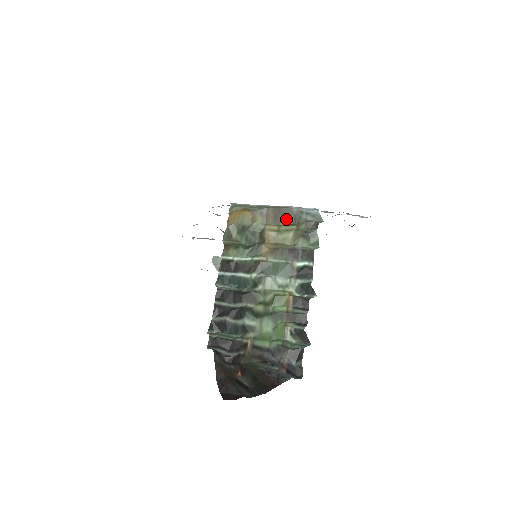
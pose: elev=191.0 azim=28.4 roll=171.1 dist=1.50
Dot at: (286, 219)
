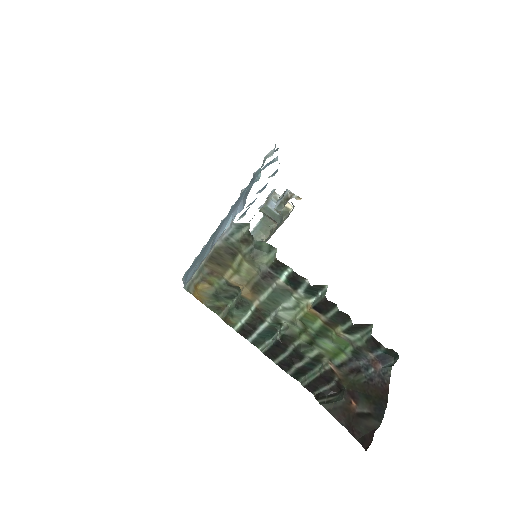
Dot at: (226, 257)
